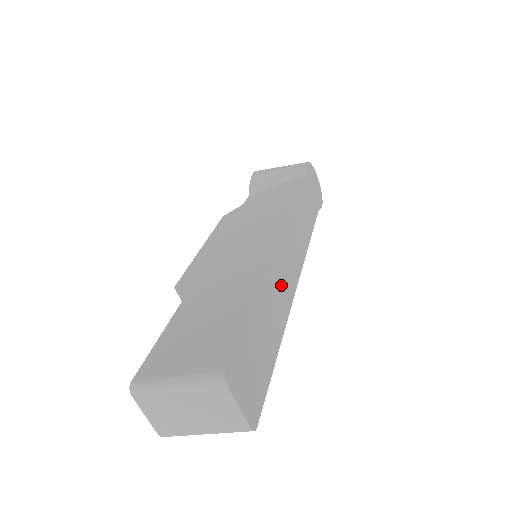
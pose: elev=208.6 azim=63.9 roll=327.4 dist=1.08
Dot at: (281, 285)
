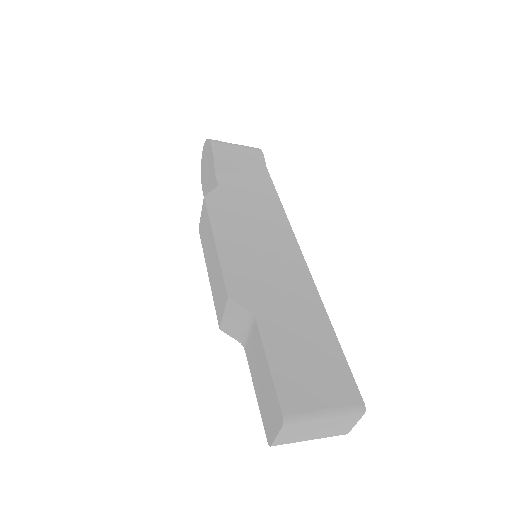
Dot at: occluded
